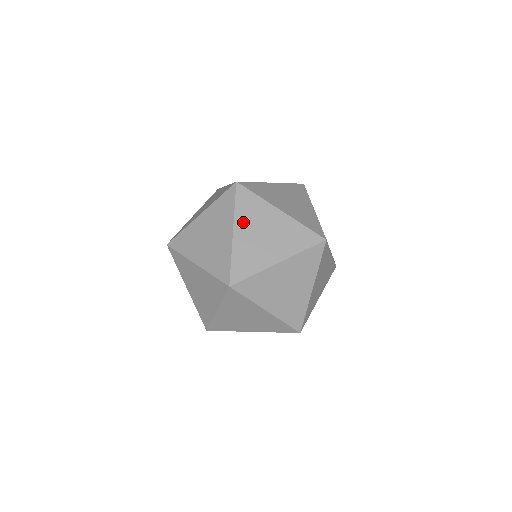
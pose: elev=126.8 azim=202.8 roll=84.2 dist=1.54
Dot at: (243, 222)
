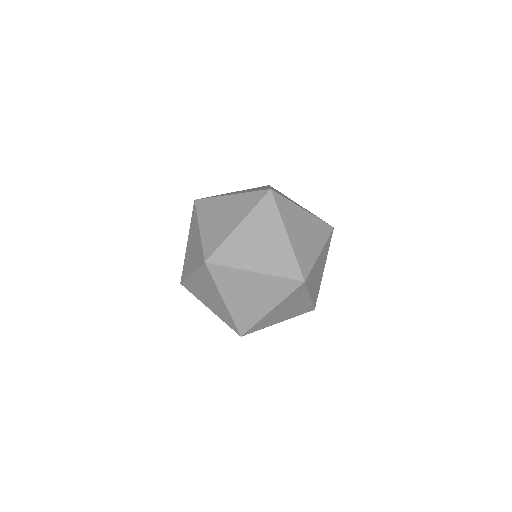
Dot at: (289, 224)
